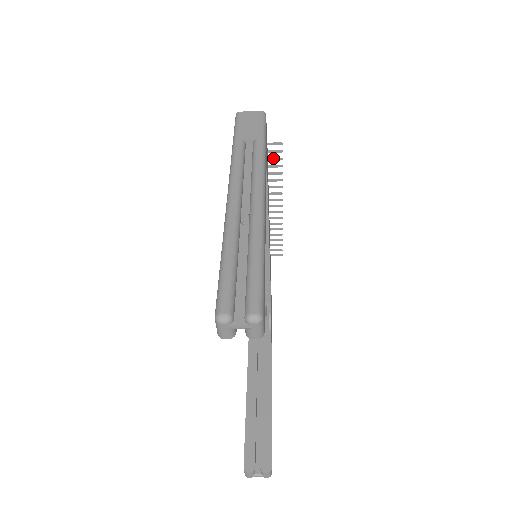
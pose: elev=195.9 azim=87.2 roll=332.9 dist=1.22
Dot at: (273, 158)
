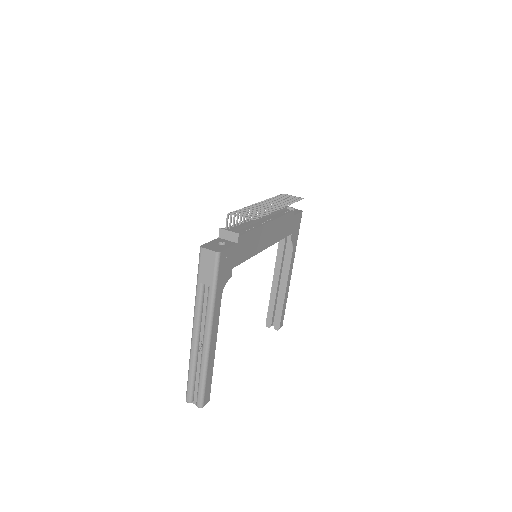
Dot at: (255, 215)
